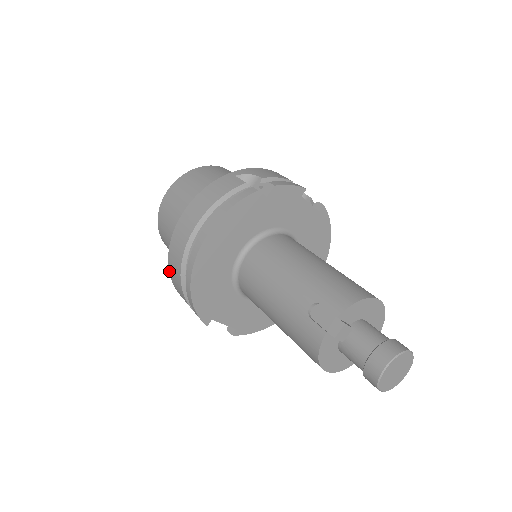
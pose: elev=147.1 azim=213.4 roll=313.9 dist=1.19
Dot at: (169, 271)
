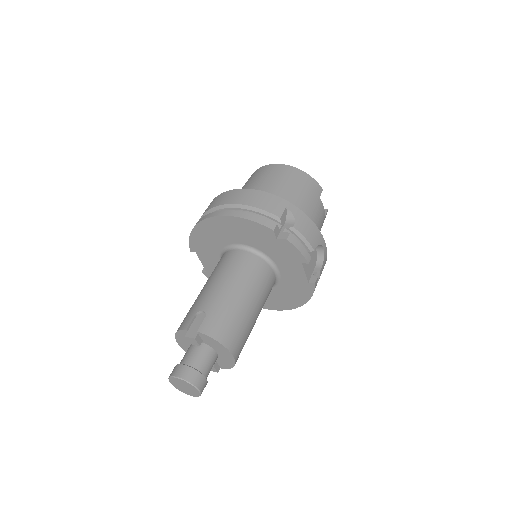
Dot at: occluded
